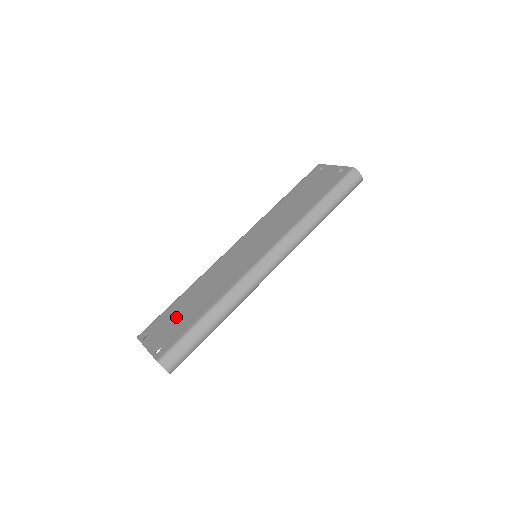
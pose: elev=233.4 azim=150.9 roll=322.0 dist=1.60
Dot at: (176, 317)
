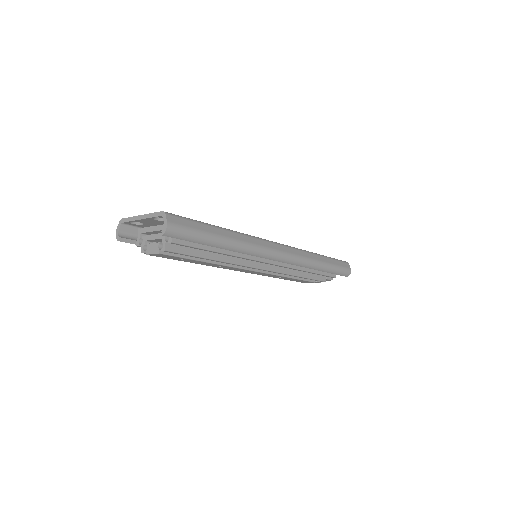
Dot at: occluded
